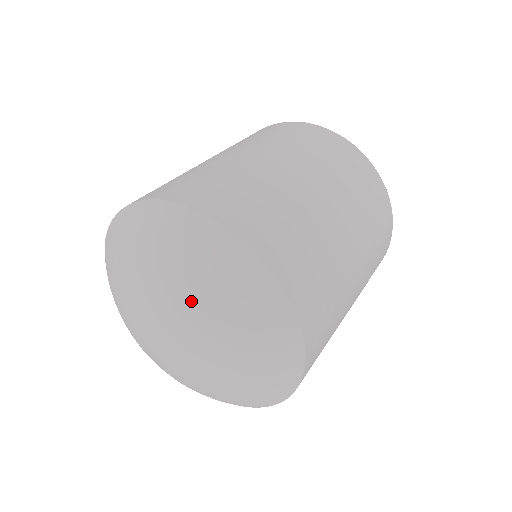
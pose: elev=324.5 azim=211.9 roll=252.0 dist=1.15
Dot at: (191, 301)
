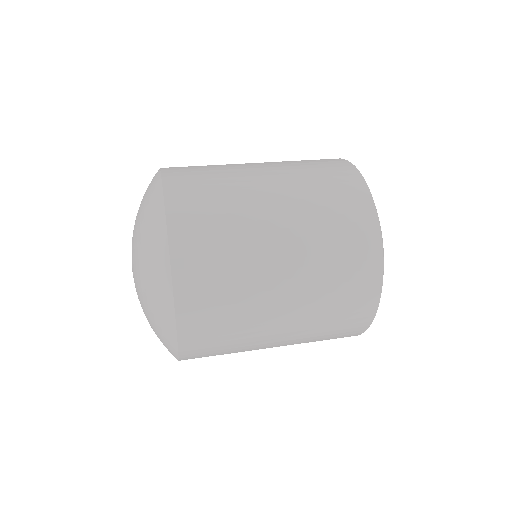
Dot at: (139, 274)
